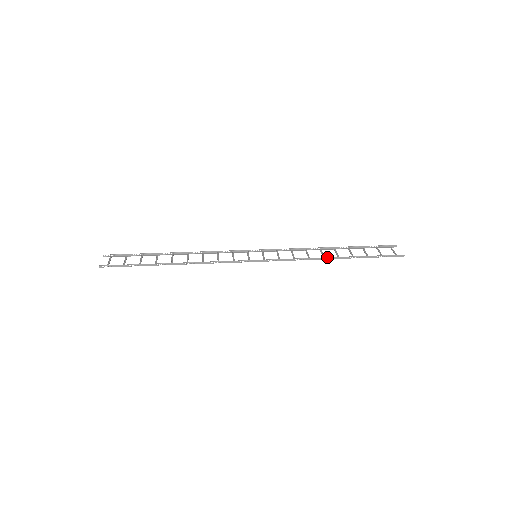
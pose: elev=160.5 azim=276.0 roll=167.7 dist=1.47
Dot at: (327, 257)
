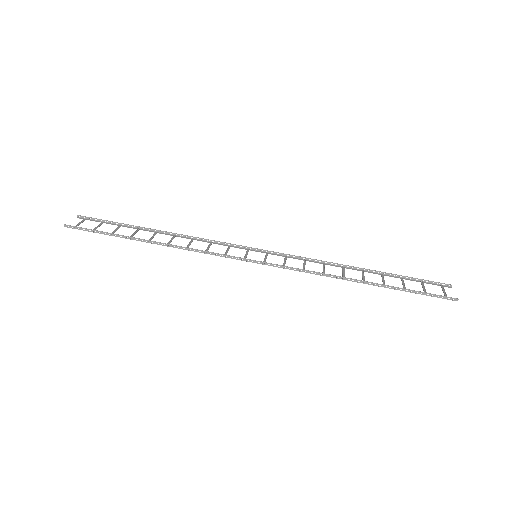
Dot at: occluded
